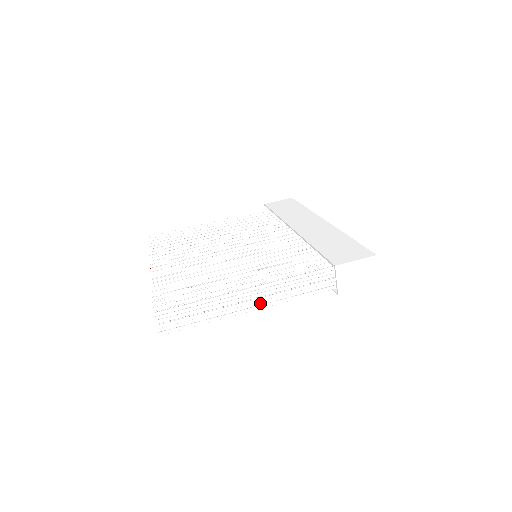
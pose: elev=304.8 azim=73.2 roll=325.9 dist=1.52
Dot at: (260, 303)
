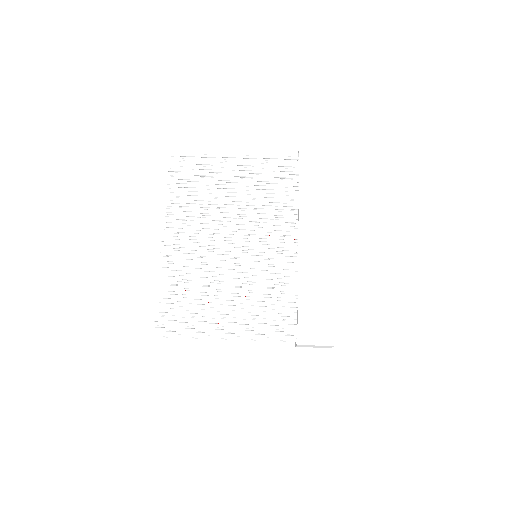
Dot at: (236, 333)
